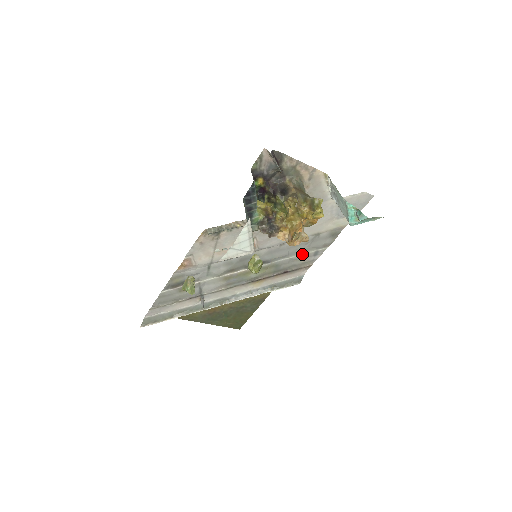
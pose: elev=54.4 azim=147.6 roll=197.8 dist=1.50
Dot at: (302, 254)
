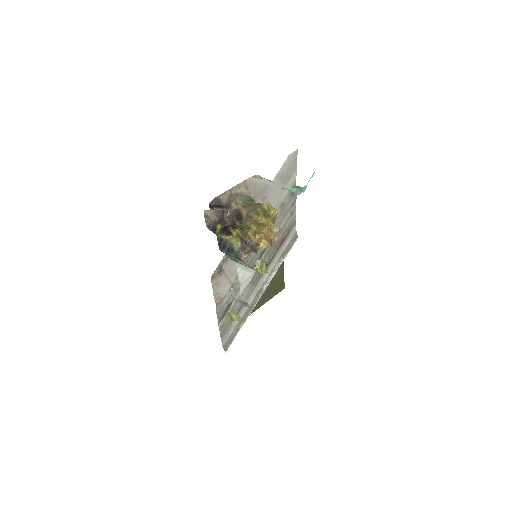
Dot at: (283, 223)
